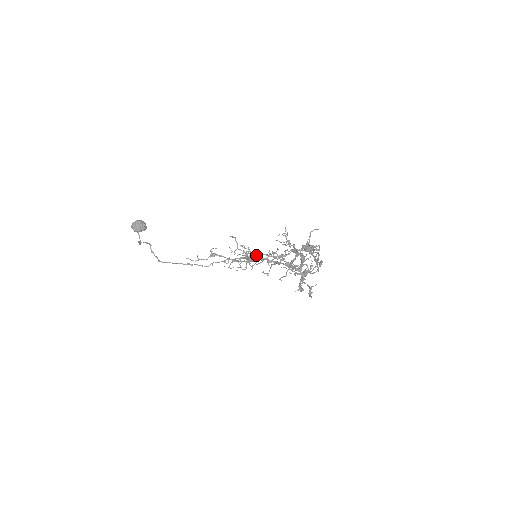
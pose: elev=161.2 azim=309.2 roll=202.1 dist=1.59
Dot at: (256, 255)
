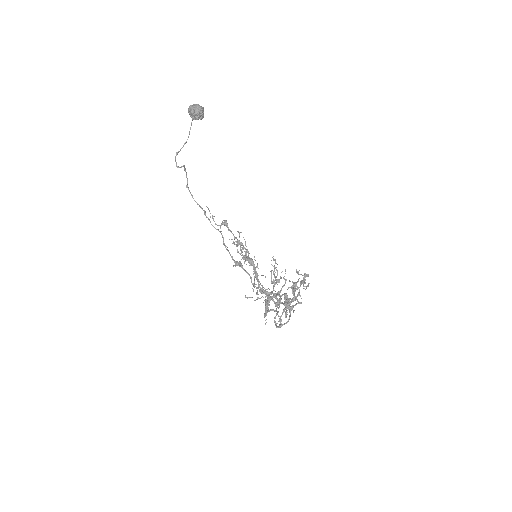
Dot at: (244, 270)
